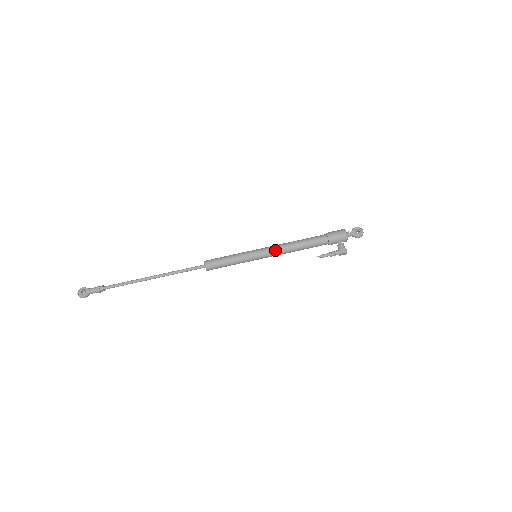
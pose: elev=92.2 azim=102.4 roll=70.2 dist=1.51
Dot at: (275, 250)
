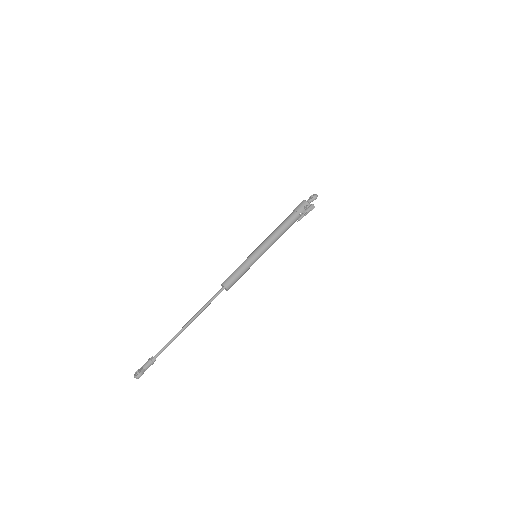
Dot at: (265, 241)
